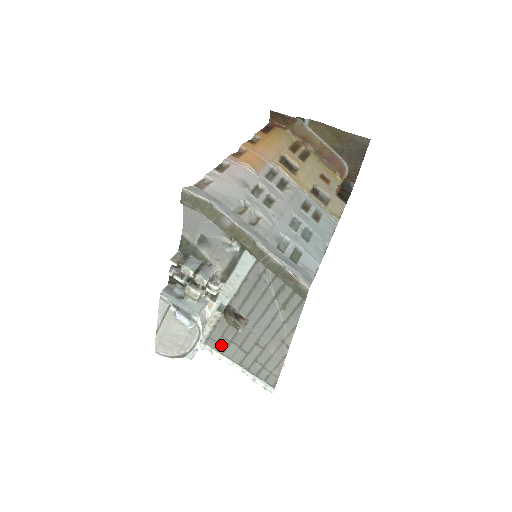
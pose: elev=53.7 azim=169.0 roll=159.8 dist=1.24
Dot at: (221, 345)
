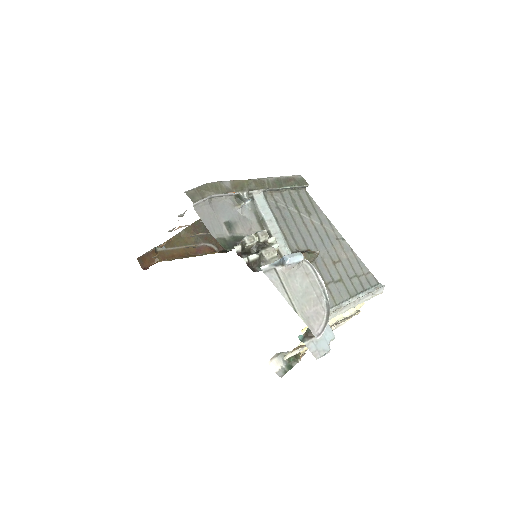
Dot at: occluded
